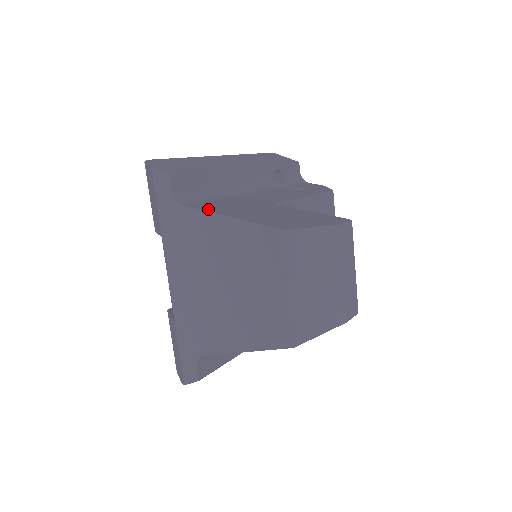
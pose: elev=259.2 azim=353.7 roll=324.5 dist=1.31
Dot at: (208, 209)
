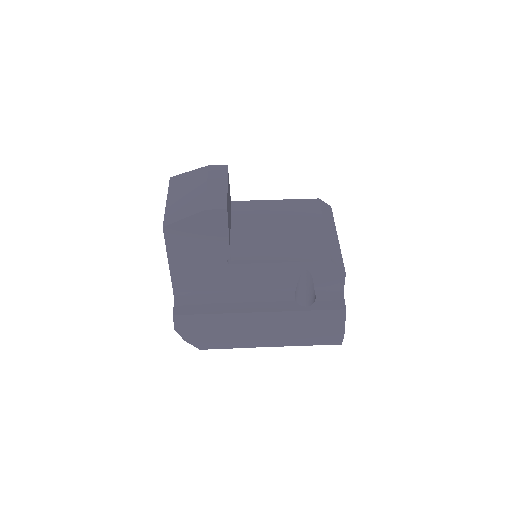
Dot at: occluded
